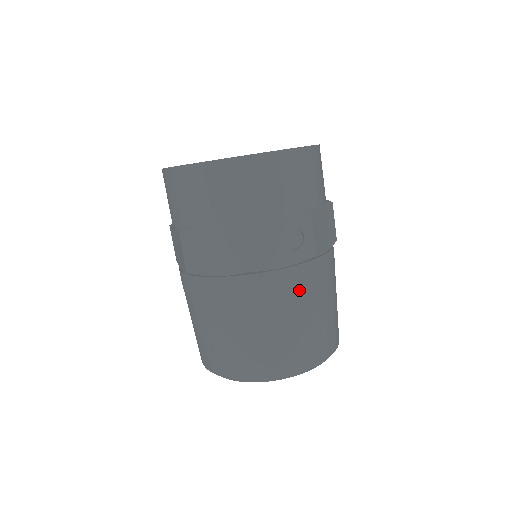
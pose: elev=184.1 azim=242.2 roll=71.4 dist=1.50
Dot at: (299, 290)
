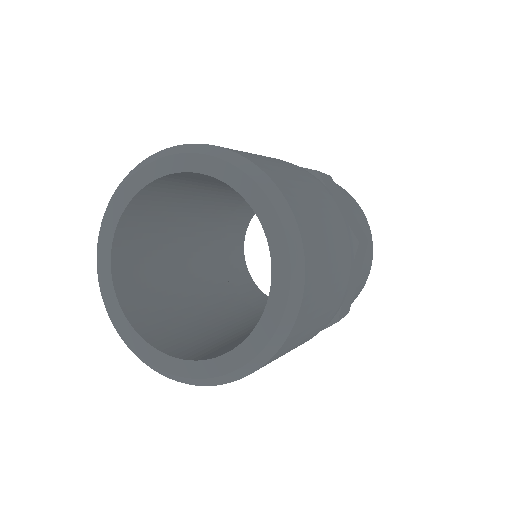
Dot at: occluded
